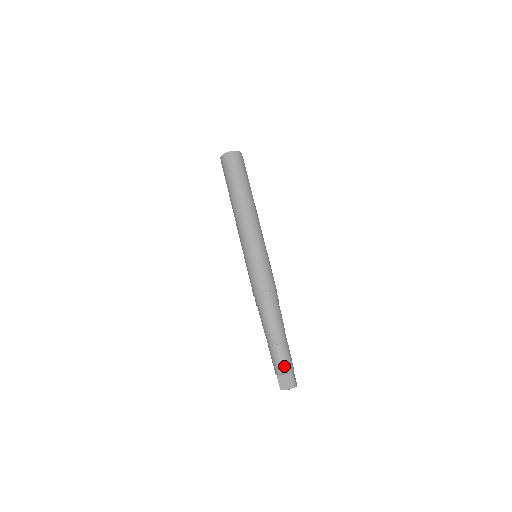
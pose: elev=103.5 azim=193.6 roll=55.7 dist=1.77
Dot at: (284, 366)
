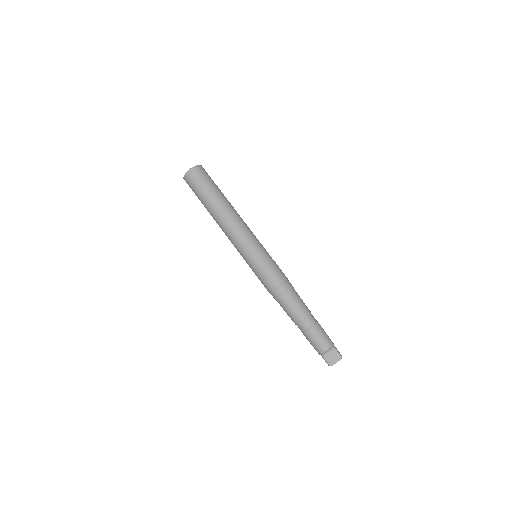
Dot at: (326, 343)
